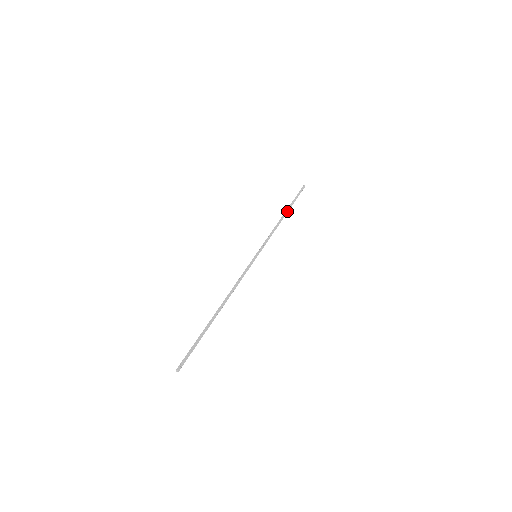
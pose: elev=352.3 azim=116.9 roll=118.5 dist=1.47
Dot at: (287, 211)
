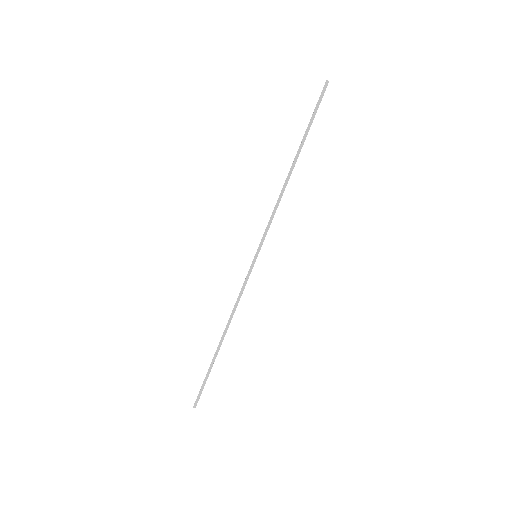
Dot at: (297, 155)
